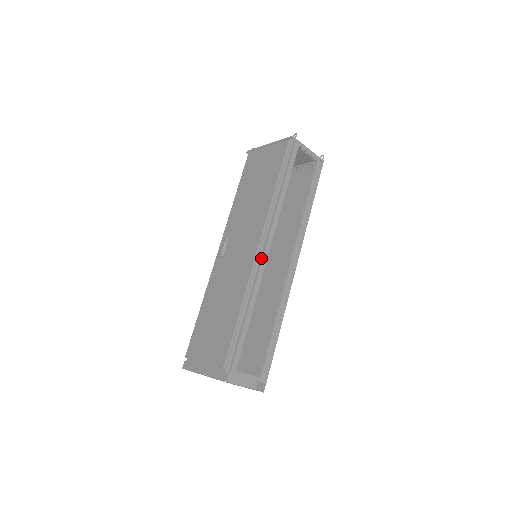
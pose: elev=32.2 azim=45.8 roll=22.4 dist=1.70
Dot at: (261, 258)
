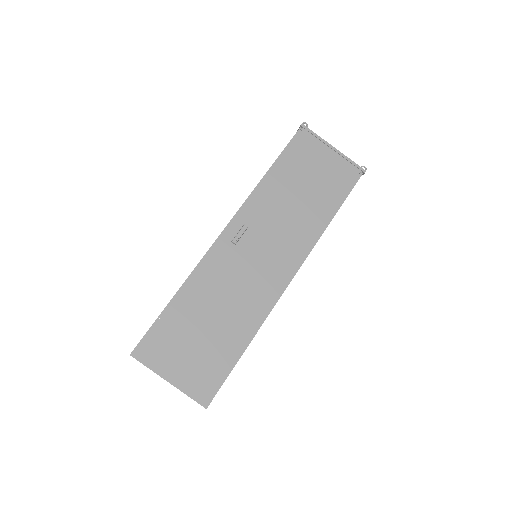
Dot at: (286, 285)
